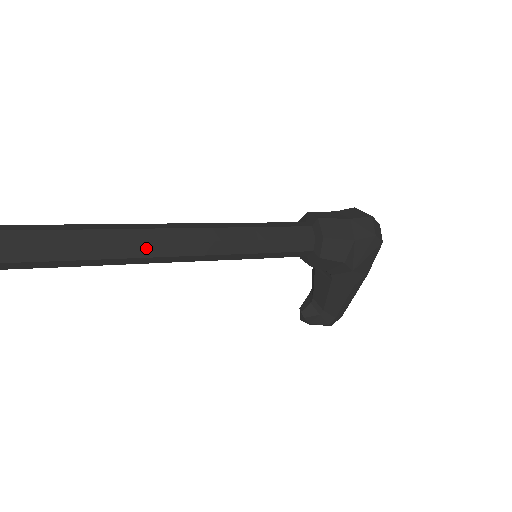
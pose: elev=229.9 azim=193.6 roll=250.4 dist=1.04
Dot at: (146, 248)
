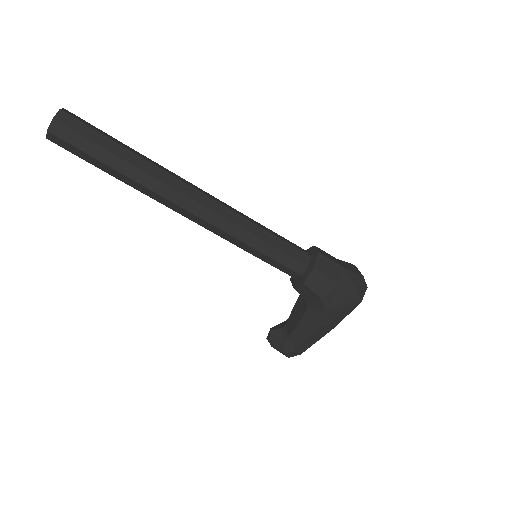
Dot at: (177, 196)
